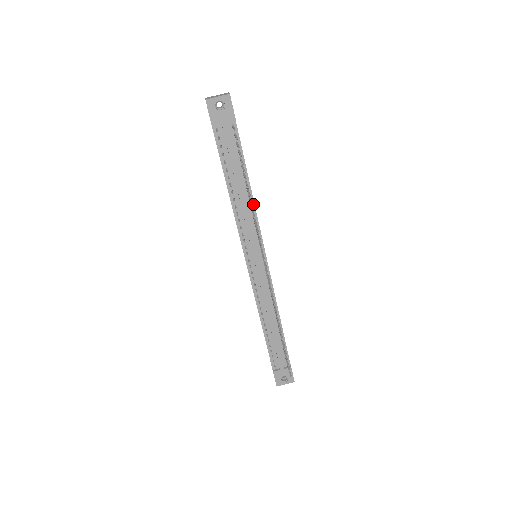
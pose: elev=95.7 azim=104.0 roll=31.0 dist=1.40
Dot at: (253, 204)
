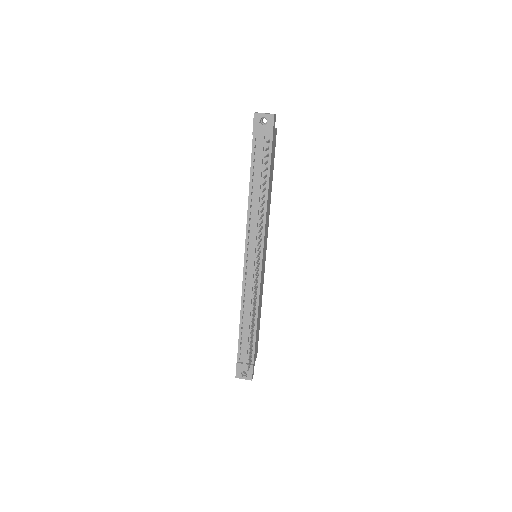
Dot at: (265, 210)
